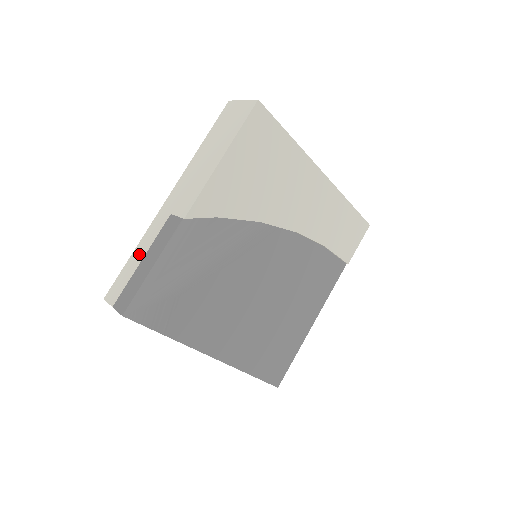
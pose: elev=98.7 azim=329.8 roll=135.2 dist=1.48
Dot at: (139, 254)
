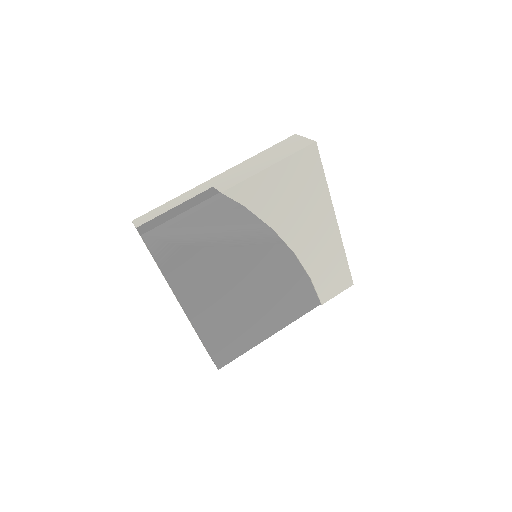
Dot at: (175, 203)
